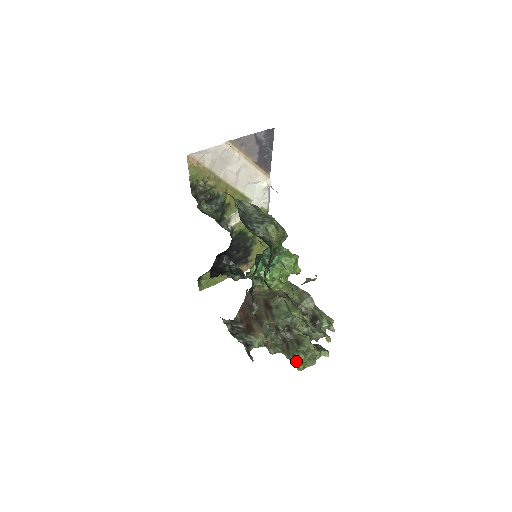
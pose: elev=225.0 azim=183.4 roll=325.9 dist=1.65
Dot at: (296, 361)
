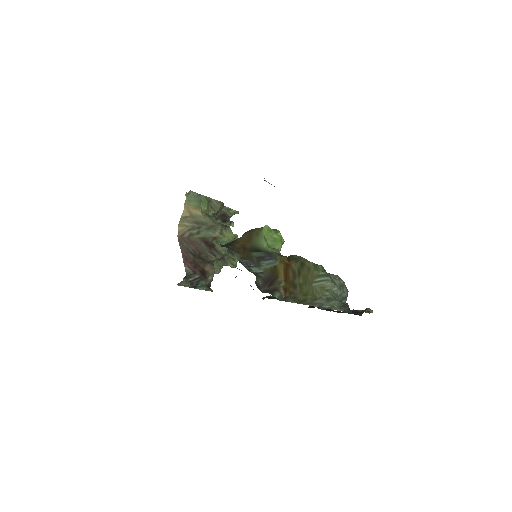
Dot at: (235, 267)
